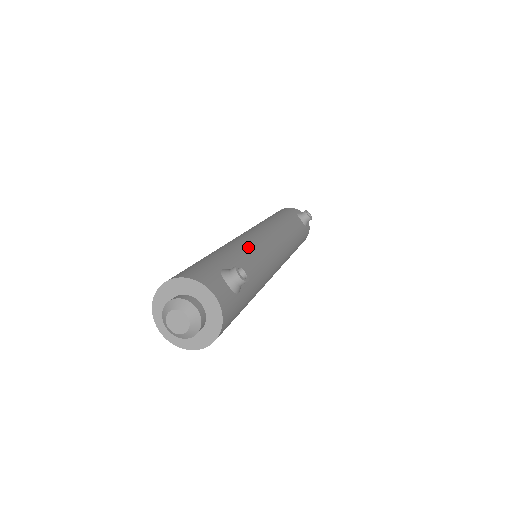
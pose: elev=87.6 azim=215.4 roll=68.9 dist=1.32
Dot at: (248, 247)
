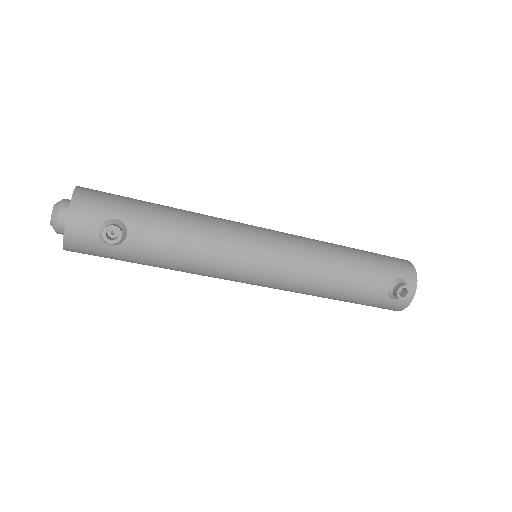
Dot at: (200, 234)
